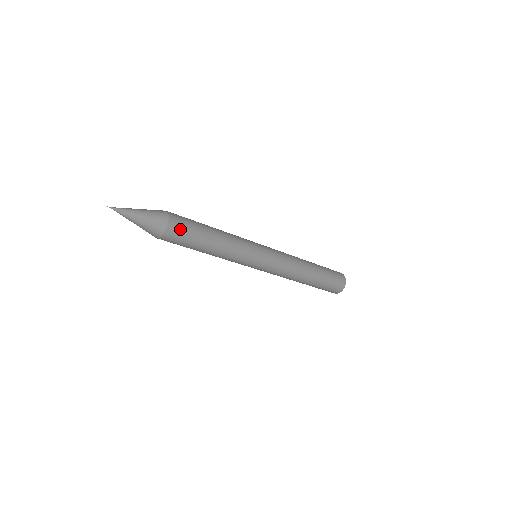
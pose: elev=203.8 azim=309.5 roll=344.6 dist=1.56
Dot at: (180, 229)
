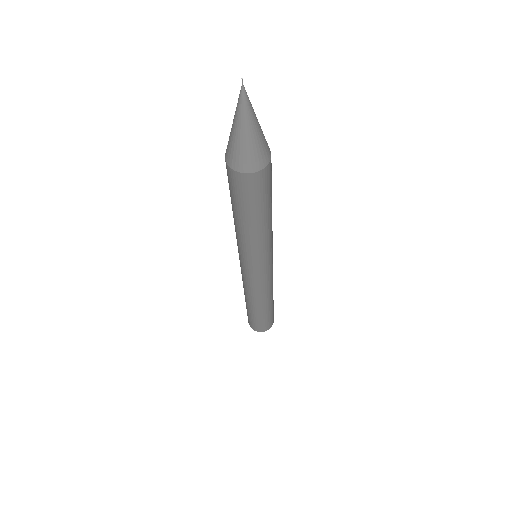
Dot at: (266, 182)
